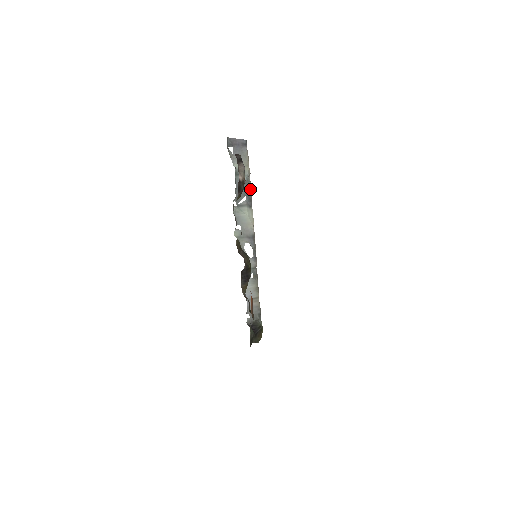
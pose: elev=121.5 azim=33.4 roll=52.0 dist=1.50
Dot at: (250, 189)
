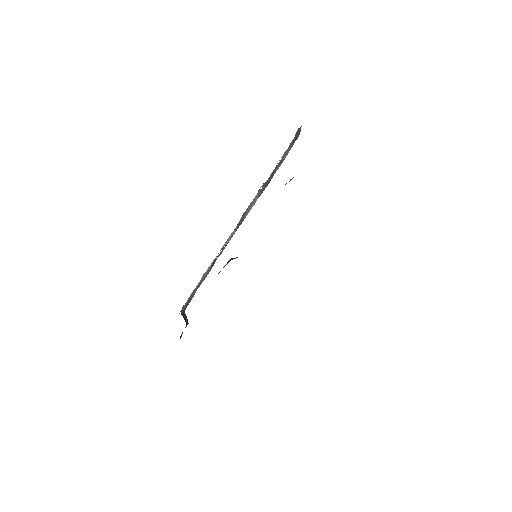
Dot at: (269, 182)
